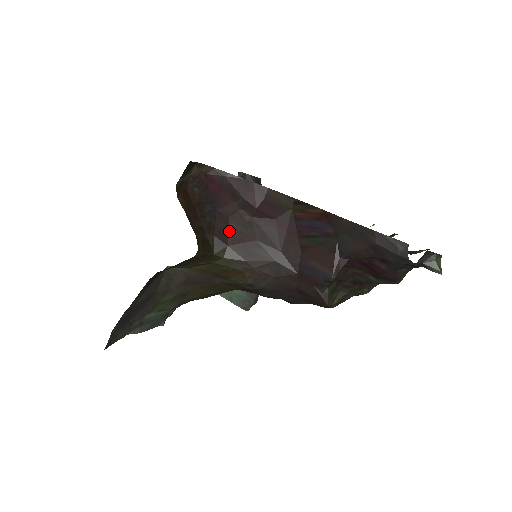
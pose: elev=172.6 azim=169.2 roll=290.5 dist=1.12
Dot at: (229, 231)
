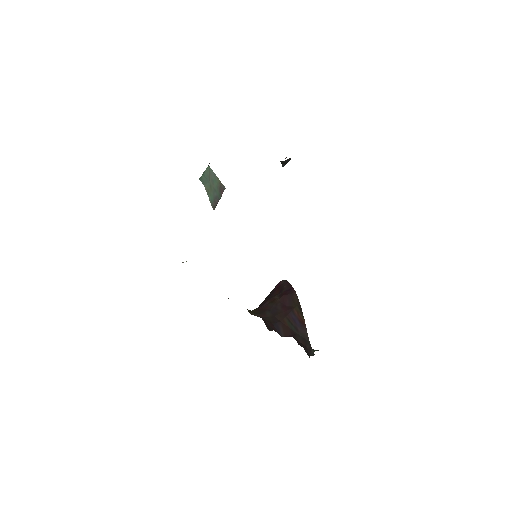
Dot at: (265, 304)
